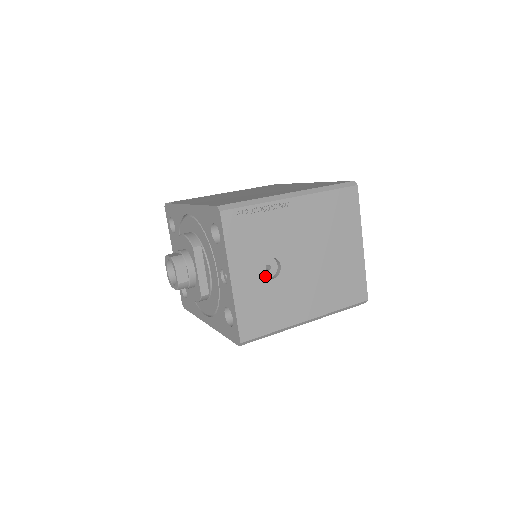
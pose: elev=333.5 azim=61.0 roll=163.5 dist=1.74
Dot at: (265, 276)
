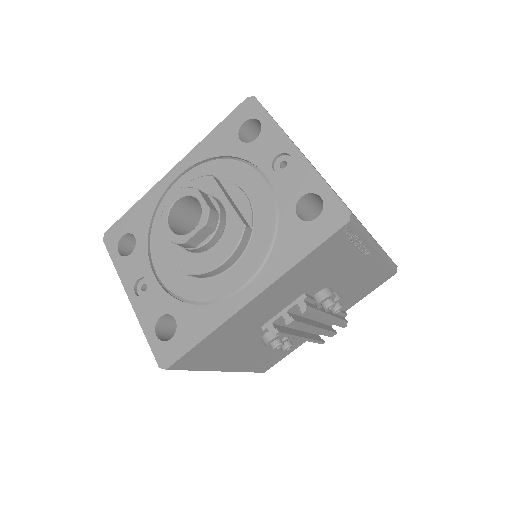
Dot at: occluded
